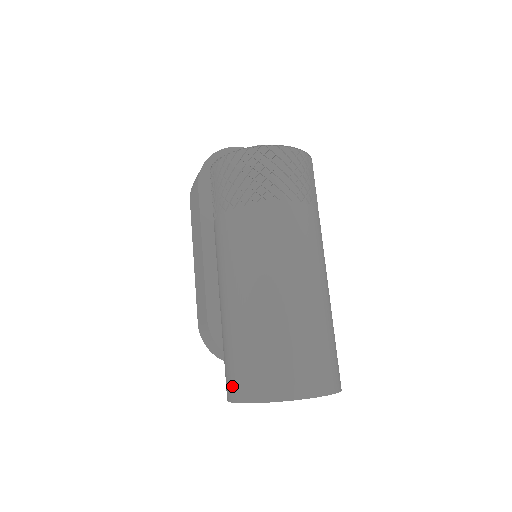
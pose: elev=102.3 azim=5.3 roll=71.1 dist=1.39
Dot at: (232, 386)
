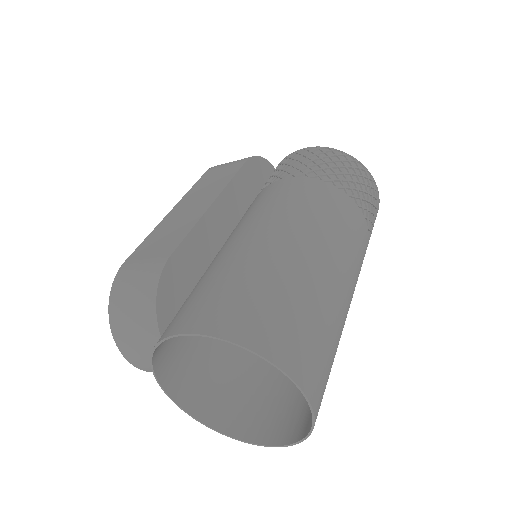
Dot at: (214, 315)
